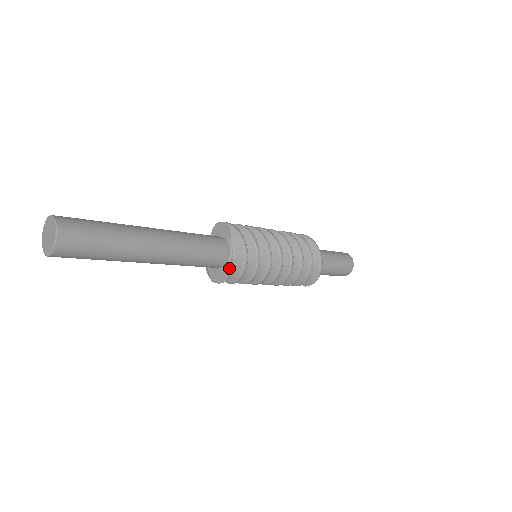
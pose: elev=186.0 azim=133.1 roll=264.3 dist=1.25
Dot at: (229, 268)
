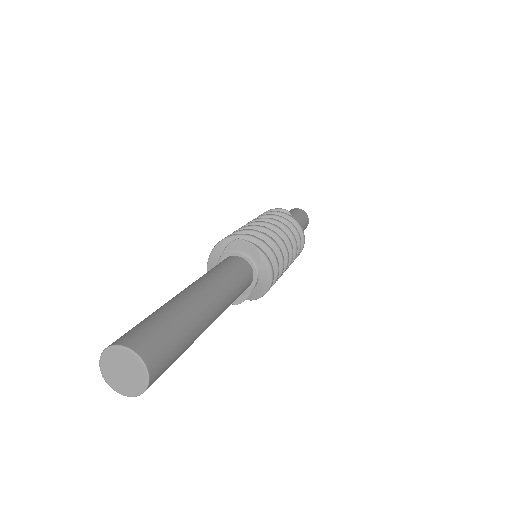
Dot at: (248, 296)
